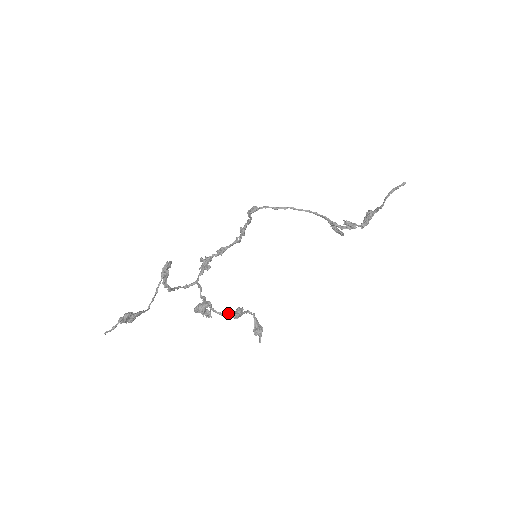
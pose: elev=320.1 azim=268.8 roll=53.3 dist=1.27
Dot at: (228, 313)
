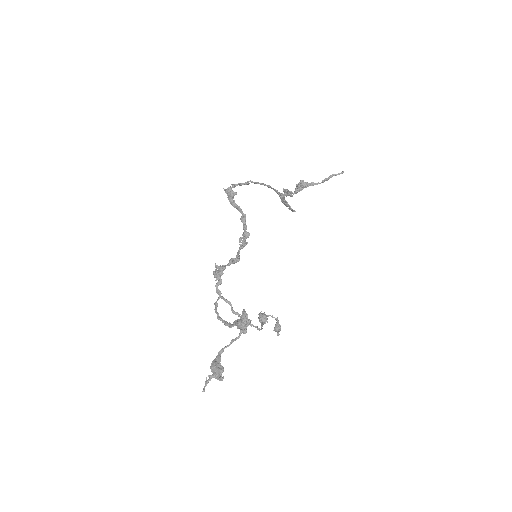
Dot at: occluded
